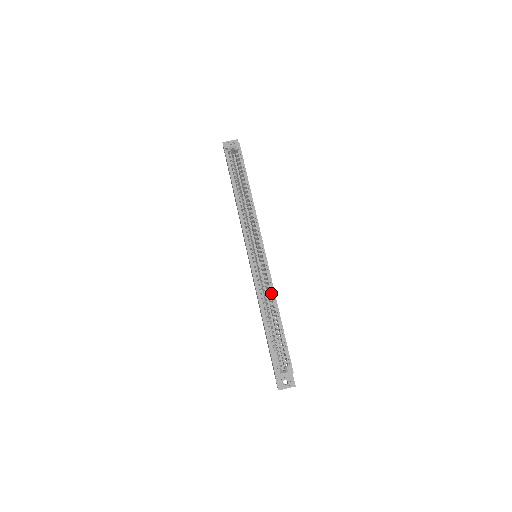
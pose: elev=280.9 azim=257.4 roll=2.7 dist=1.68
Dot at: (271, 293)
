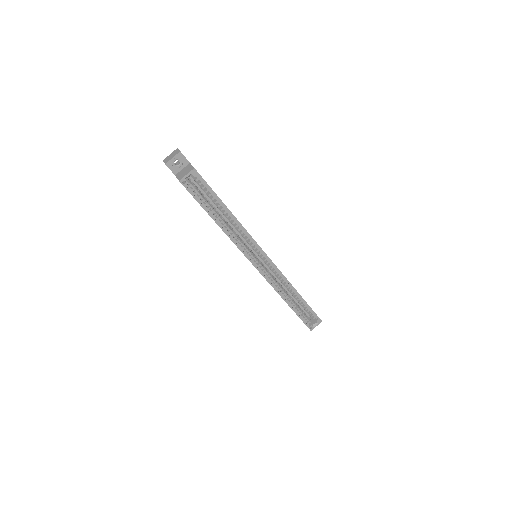
Dot at: (286, 283)
